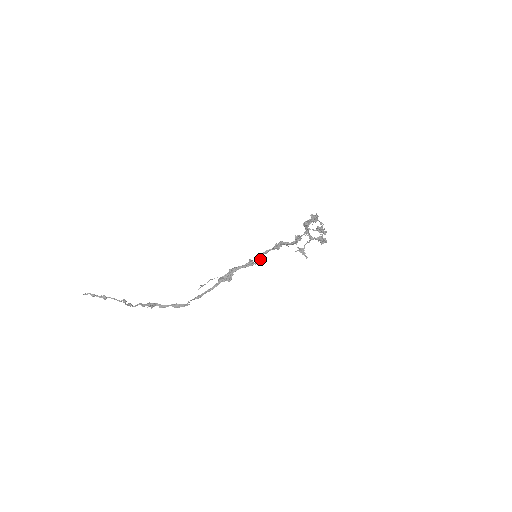
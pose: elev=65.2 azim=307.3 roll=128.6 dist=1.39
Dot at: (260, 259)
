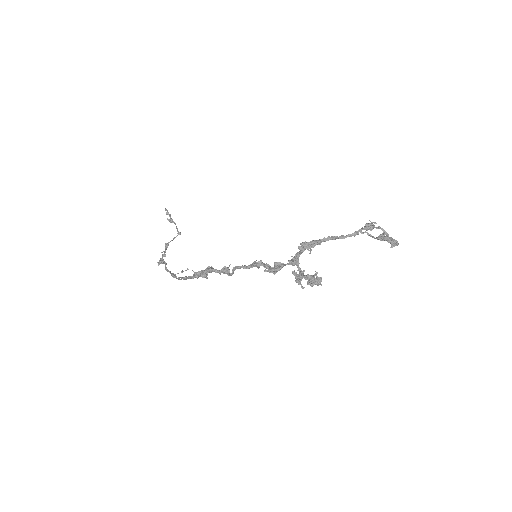
Dot at: occluded
